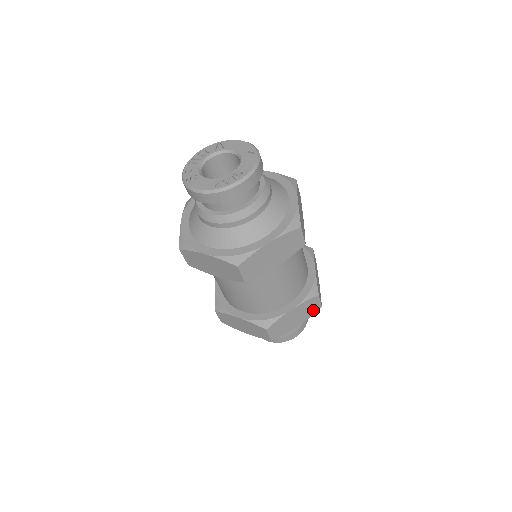
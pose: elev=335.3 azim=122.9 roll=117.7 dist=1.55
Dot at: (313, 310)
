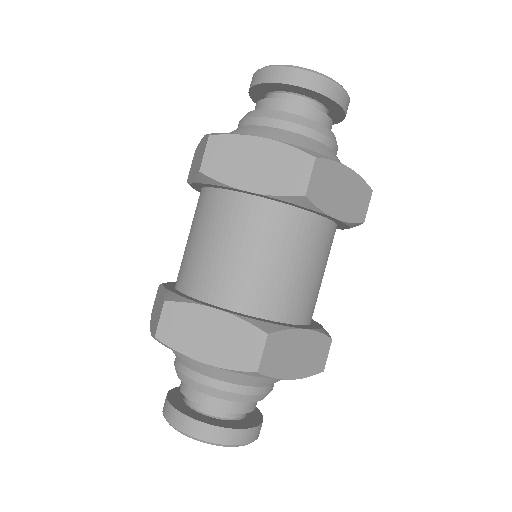
Dot at: (242, 359)
